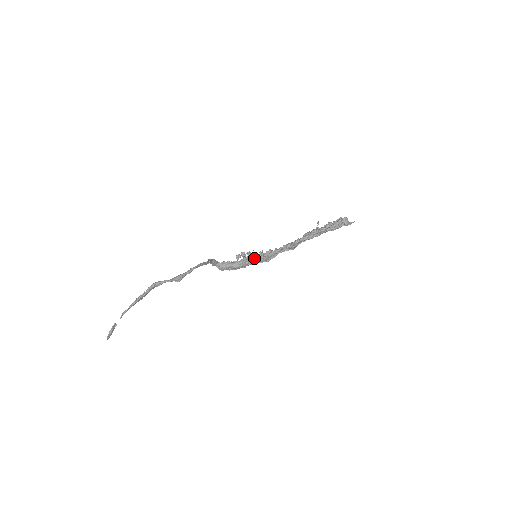
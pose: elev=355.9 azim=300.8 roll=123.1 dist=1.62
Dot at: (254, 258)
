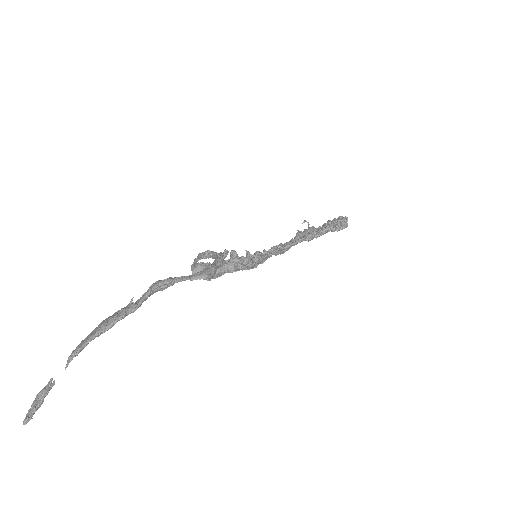
Dot at: (242, 261)
